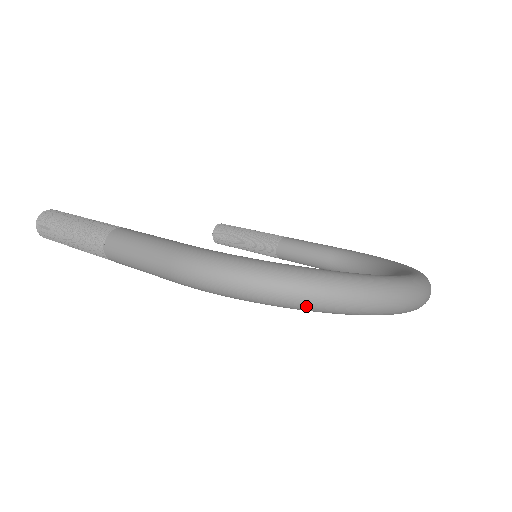
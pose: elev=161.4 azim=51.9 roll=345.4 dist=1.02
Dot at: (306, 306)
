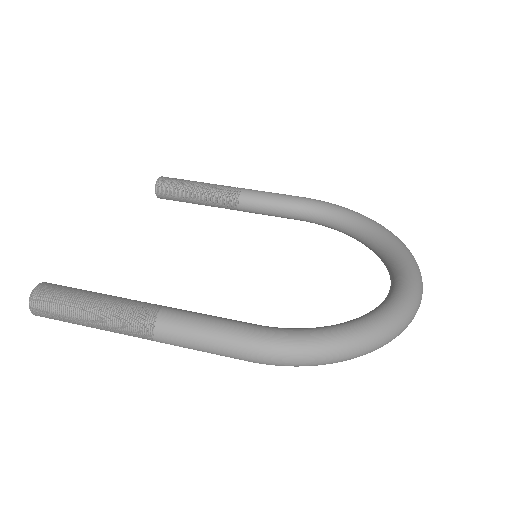
Dot at: occluded
